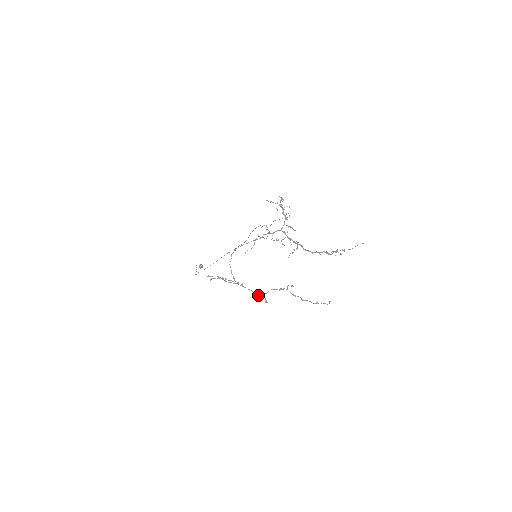
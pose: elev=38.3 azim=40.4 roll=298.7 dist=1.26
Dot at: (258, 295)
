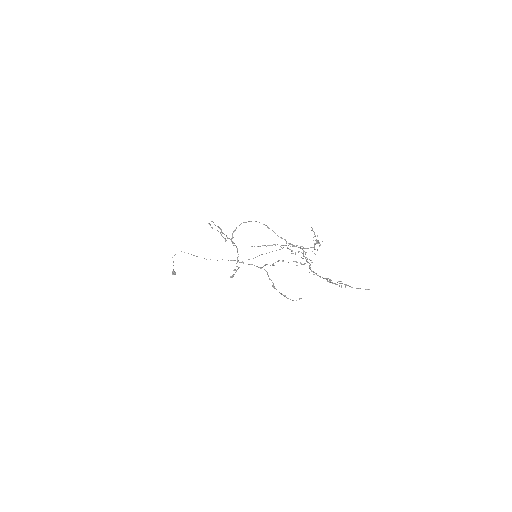
Dot at: occluded
